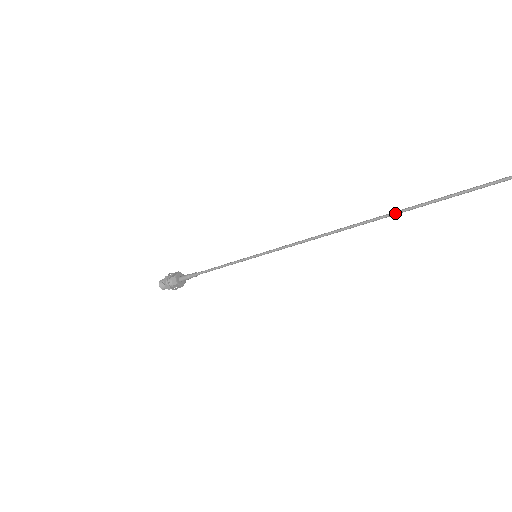
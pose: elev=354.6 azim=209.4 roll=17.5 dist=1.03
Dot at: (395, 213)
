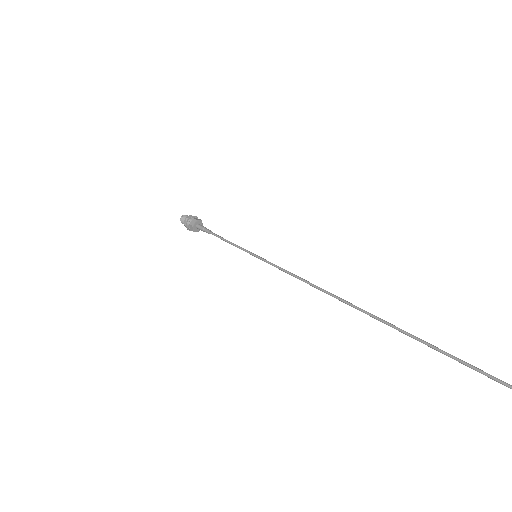
Dot at: occluded
